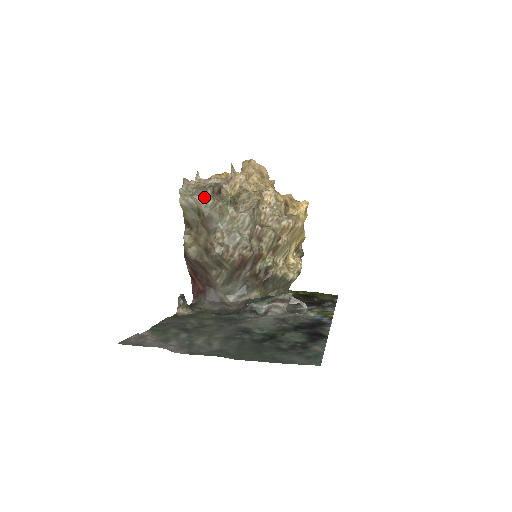
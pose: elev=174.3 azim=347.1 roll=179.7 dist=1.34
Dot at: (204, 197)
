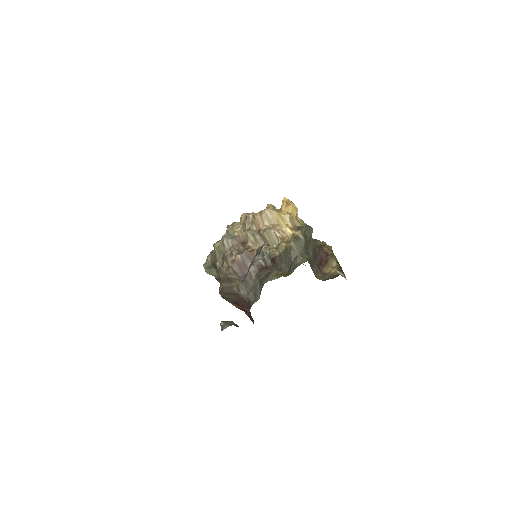
Dot at: (209, 255)
